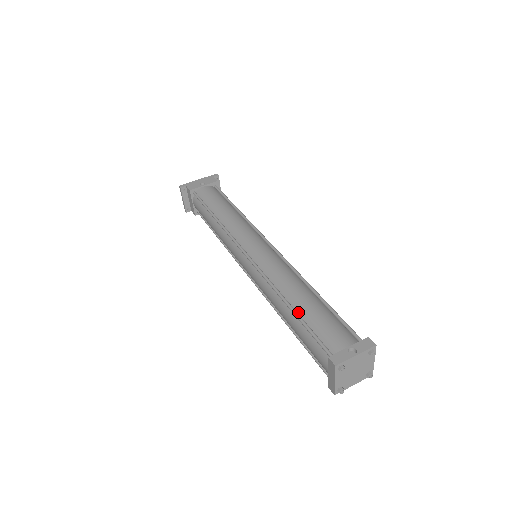
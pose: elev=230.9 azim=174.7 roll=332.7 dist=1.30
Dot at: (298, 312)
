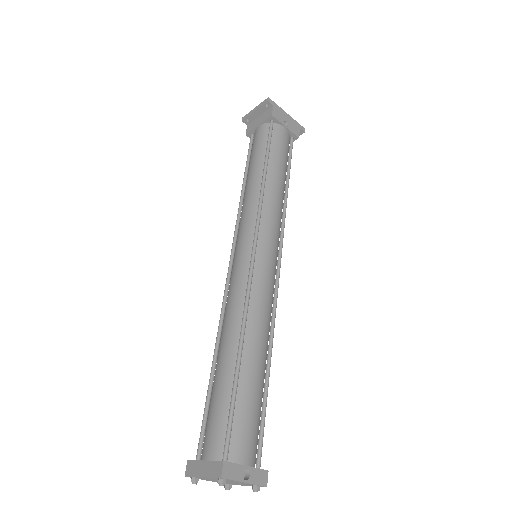
Dot at: (240, 373)
